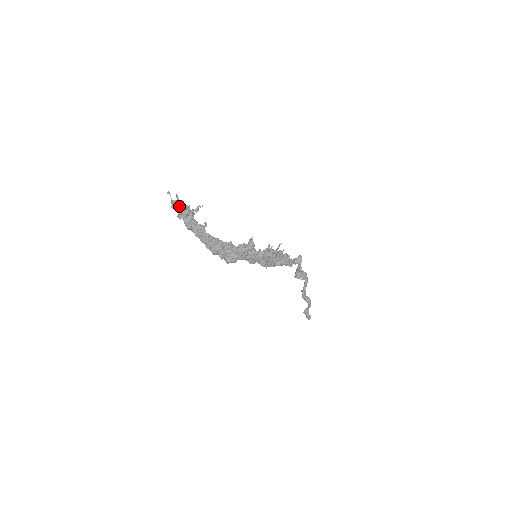
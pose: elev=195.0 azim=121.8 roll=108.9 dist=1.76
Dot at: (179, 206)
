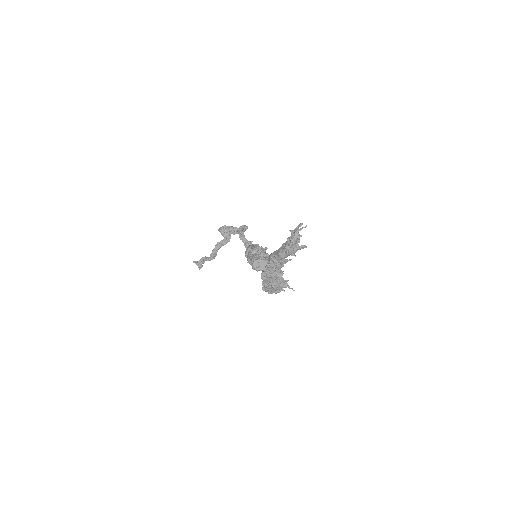
Dot at: occluded
